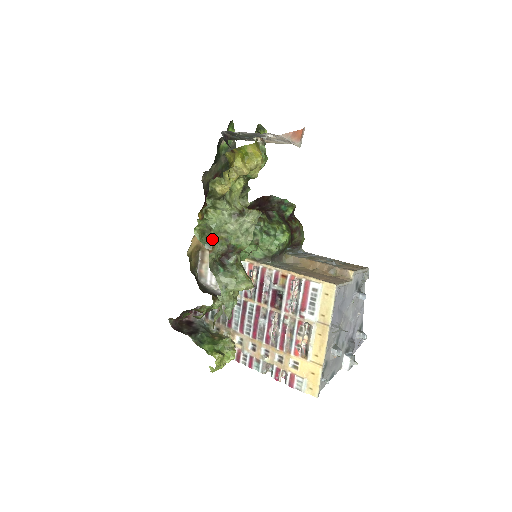
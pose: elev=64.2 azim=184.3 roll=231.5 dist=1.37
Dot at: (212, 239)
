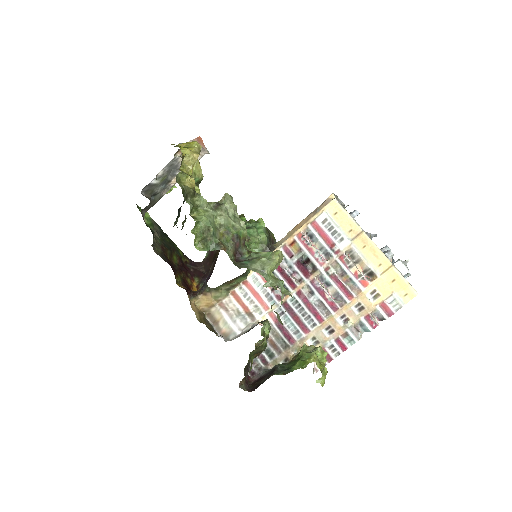
Dot at: (216, 239)
